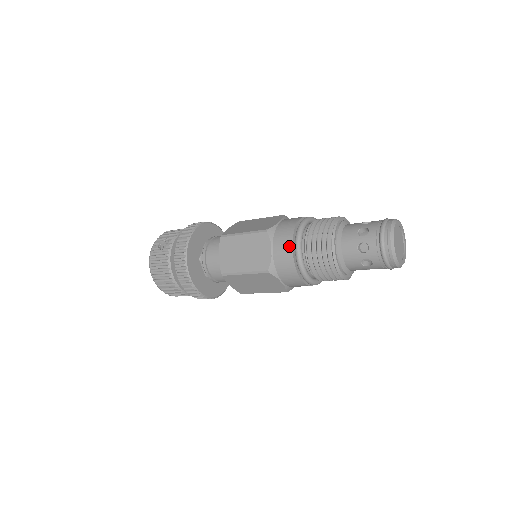
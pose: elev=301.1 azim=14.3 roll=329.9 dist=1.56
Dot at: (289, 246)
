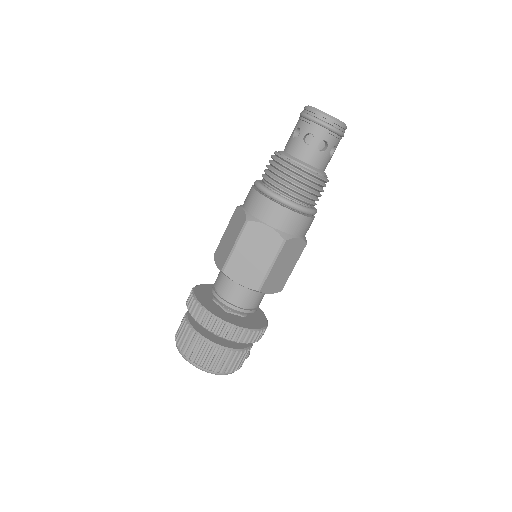
Dot at: (251, 191)
